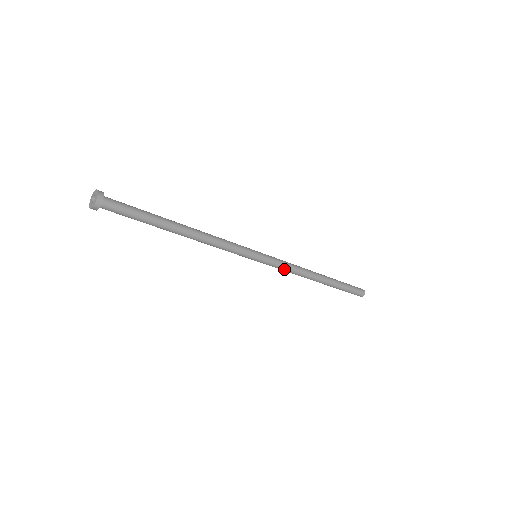
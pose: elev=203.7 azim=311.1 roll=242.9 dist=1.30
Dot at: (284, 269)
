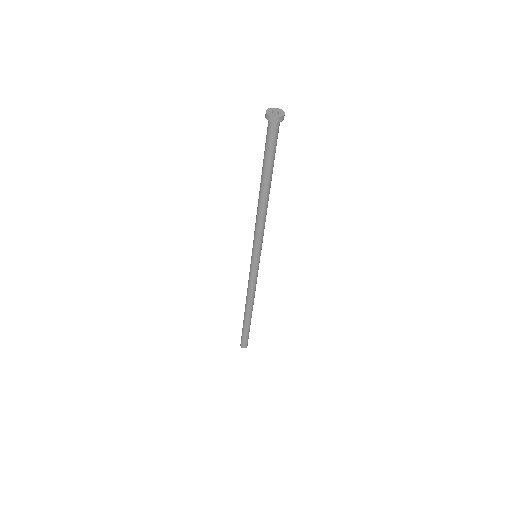
Dot at: (252, 282)
